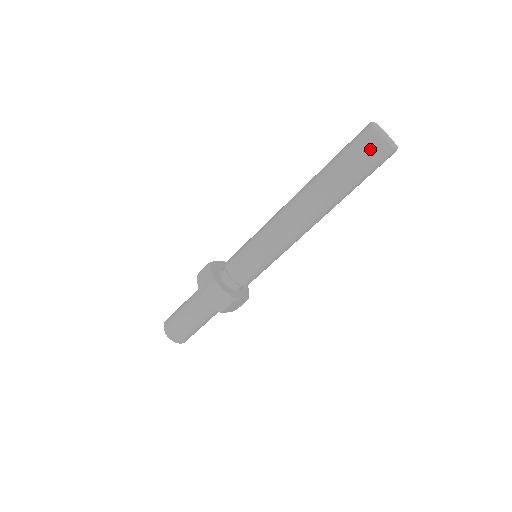
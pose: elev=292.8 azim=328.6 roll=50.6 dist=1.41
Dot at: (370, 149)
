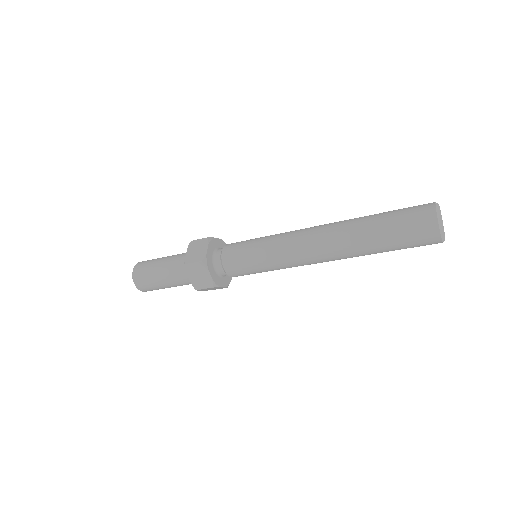
Dot at: (418, 211)
